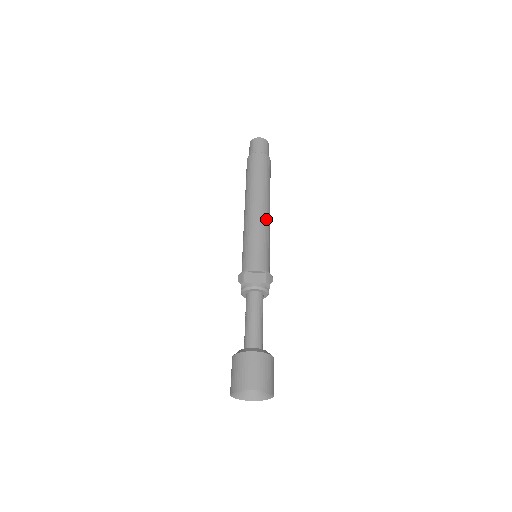
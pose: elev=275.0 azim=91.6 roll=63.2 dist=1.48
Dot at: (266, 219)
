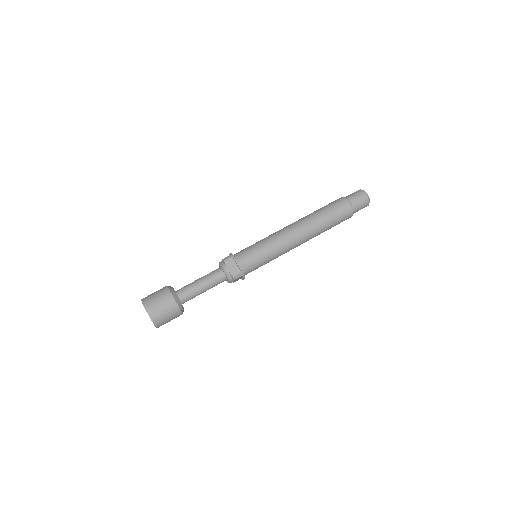
Dot at: (290, 245)
